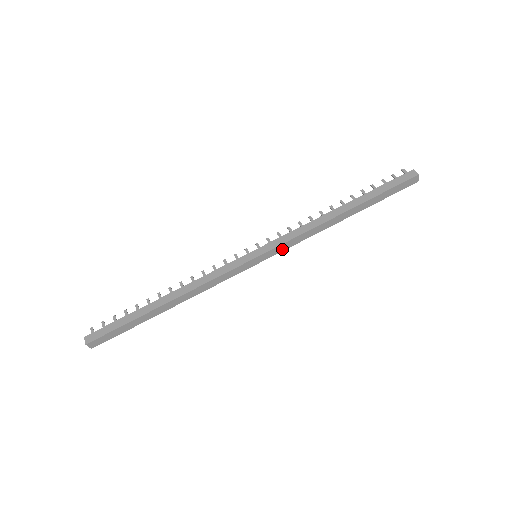
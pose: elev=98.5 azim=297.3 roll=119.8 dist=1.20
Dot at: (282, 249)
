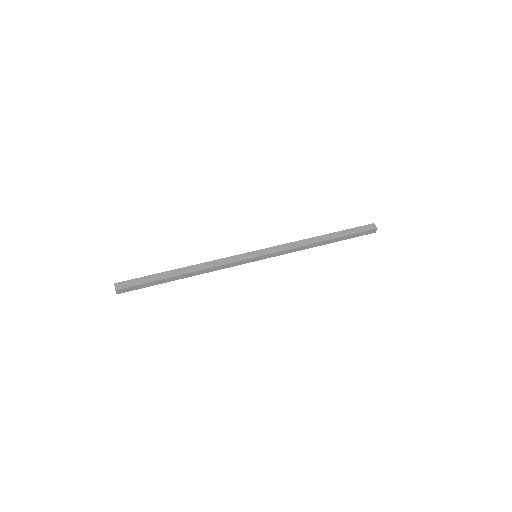
Dot at: (275, 251)
